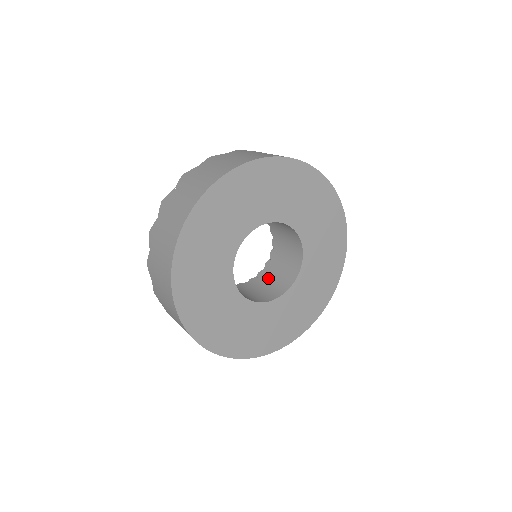
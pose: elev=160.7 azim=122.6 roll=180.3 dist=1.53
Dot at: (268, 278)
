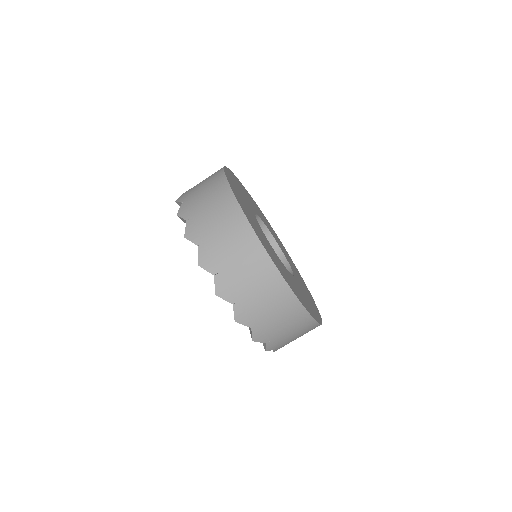
Dot at: occluded
